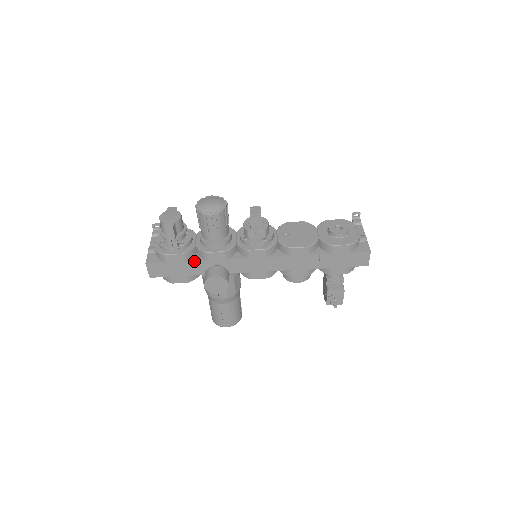
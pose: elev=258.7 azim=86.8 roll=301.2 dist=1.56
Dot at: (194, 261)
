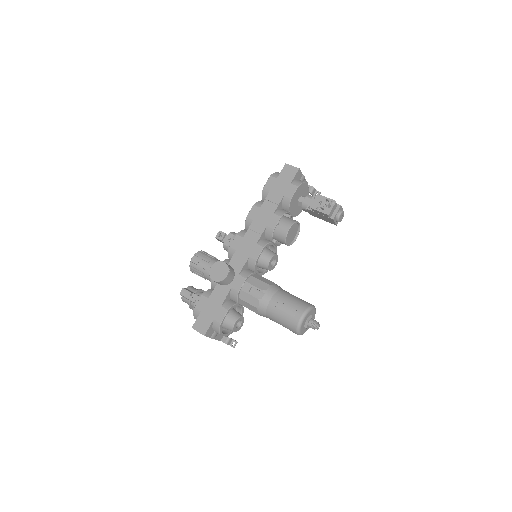
Dot at: (213, 291)
